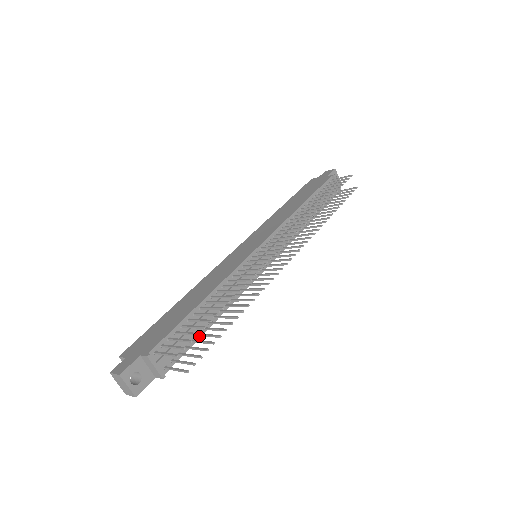
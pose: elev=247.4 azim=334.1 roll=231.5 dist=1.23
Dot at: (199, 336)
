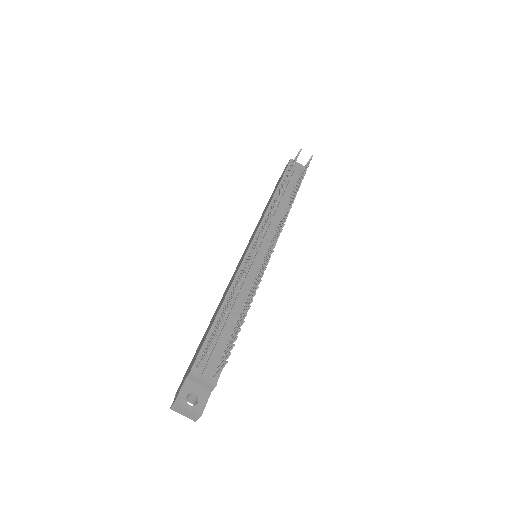
Dot at: occluded
